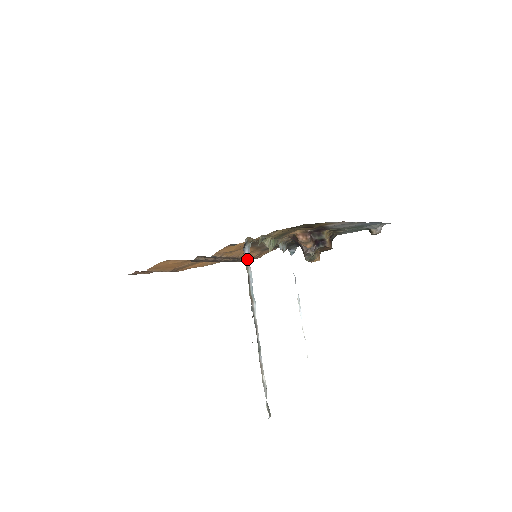
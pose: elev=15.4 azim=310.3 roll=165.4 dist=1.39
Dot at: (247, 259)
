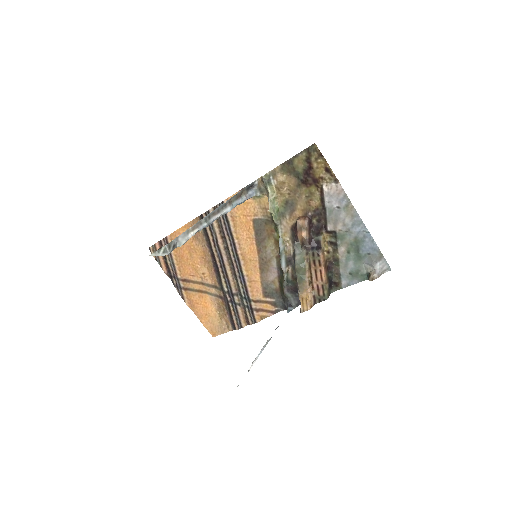
Dot at: (248, 194)
